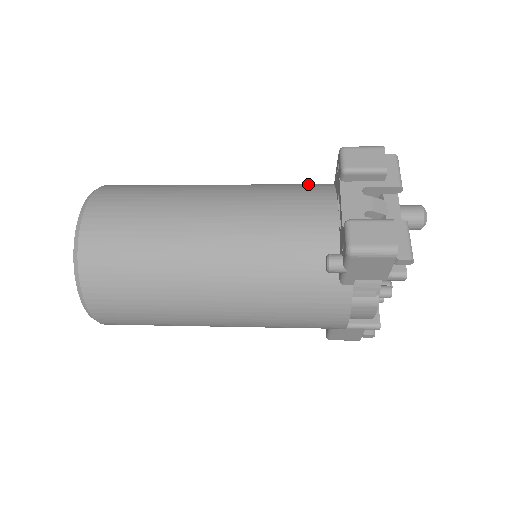
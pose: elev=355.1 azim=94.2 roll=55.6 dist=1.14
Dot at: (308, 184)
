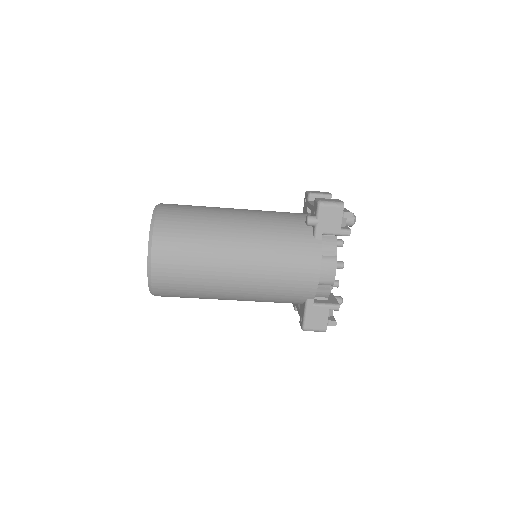
Dot at: occluded
